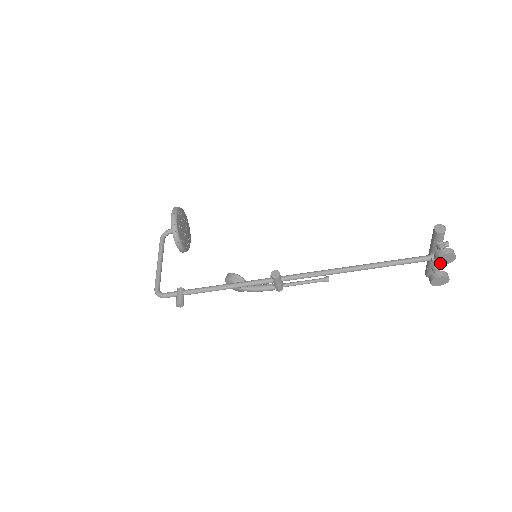
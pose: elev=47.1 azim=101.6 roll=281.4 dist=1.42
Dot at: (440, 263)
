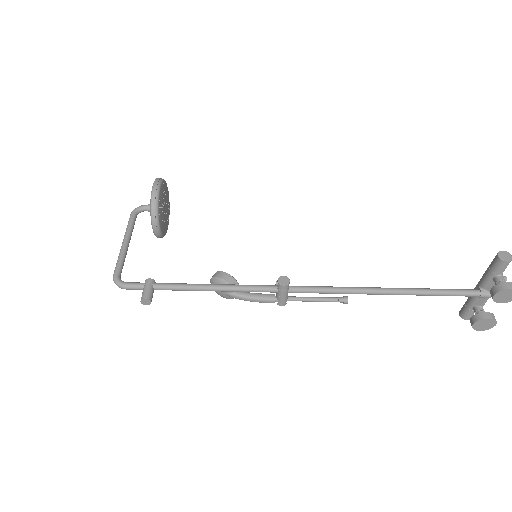
Dot at: (497, 300)
